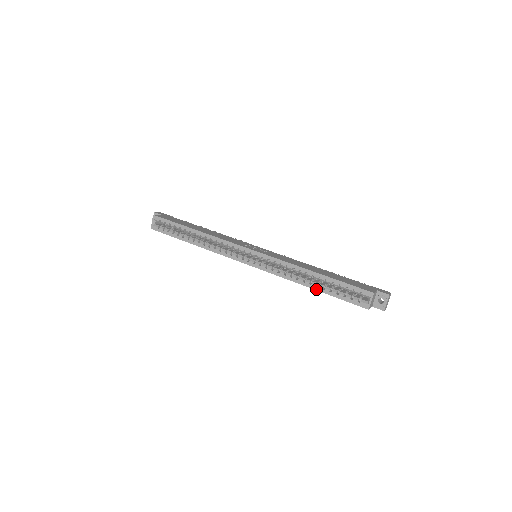
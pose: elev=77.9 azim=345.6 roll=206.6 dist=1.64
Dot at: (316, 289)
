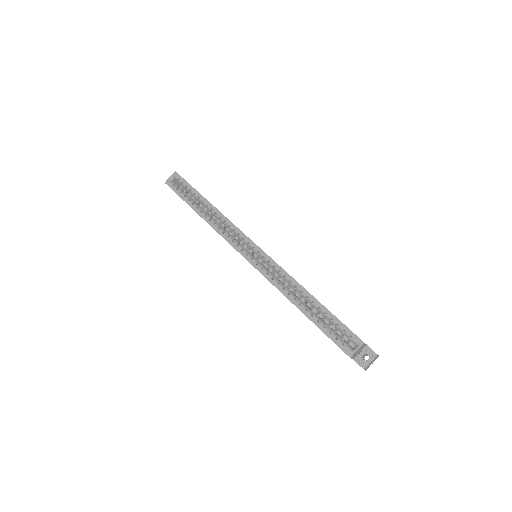
Dot at: (304, 312)
